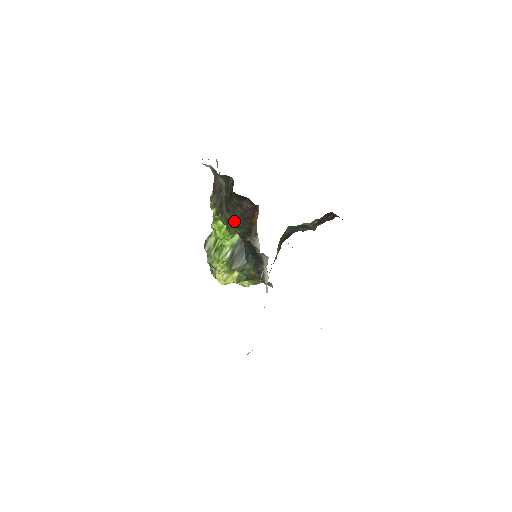
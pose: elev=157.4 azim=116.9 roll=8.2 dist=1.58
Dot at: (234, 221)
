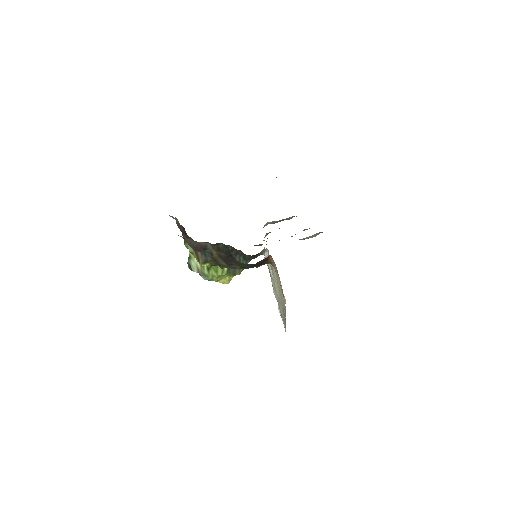
Dot at: (241, 268)
